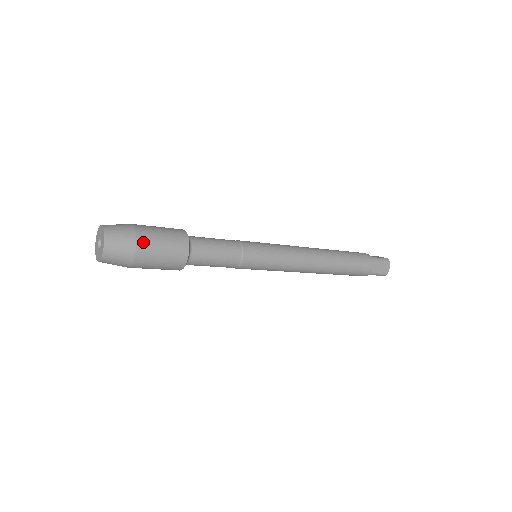
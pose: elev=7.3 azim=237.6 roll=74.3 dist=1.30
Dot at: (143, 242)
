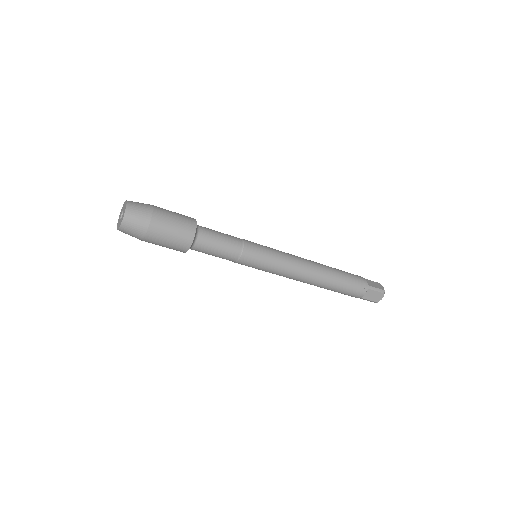
Dot at: (157, 207)
